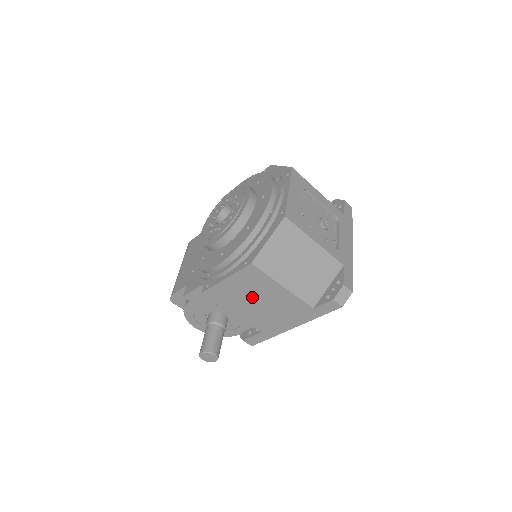
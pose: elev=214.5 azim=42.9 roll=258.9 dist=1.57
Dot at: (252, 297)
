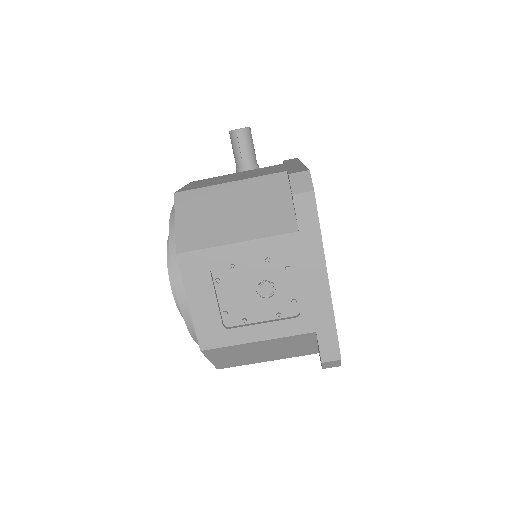
Dot at: occluded
